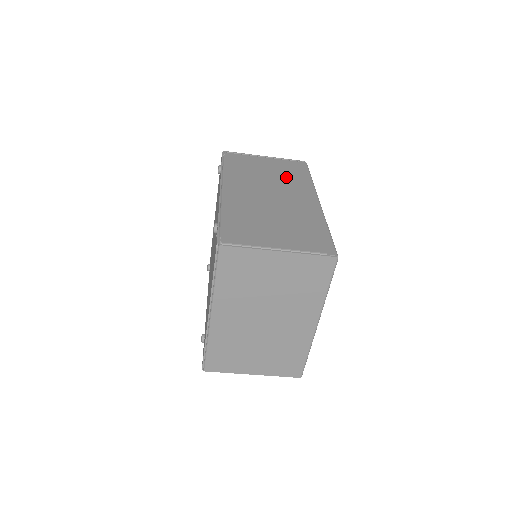
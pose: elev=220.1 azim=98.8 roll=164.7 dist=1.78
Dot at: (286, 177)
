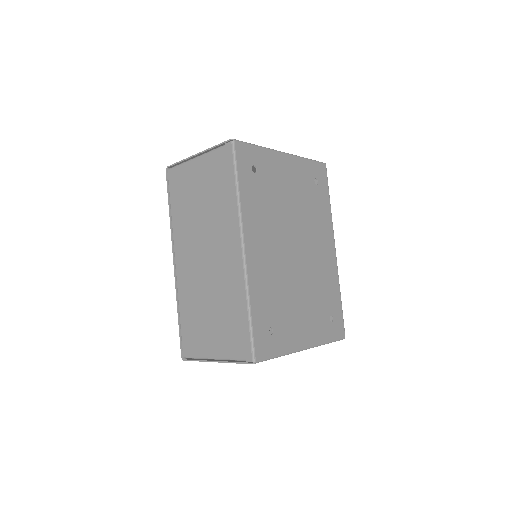
Dot at: (215, 204)
